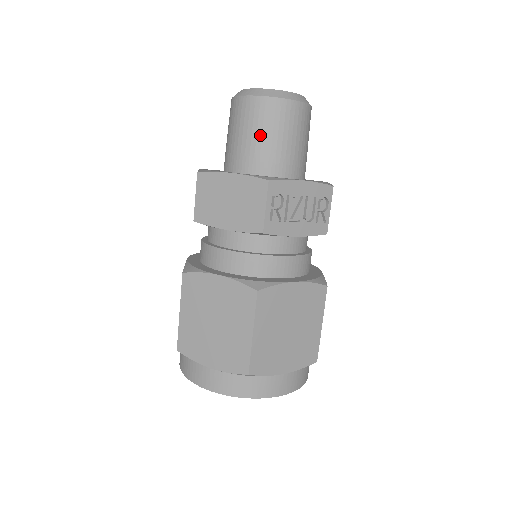
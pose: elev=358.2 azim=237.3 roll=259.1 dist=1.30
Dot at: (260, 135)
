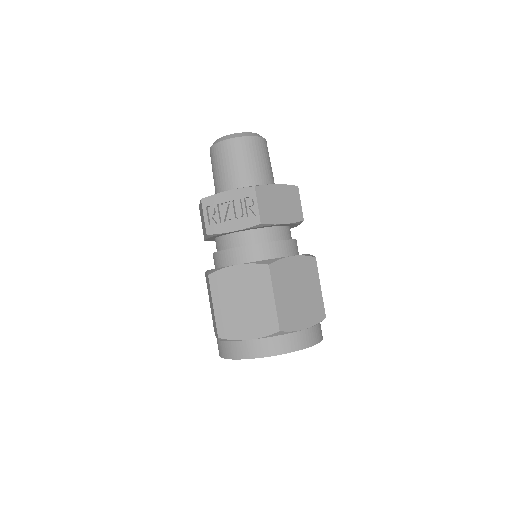
Dot at: (215, 172)
